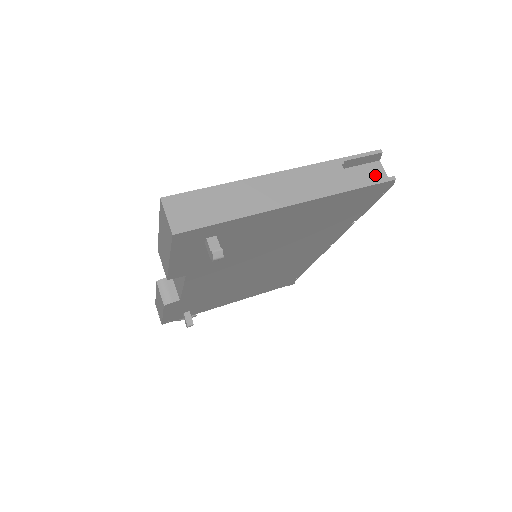
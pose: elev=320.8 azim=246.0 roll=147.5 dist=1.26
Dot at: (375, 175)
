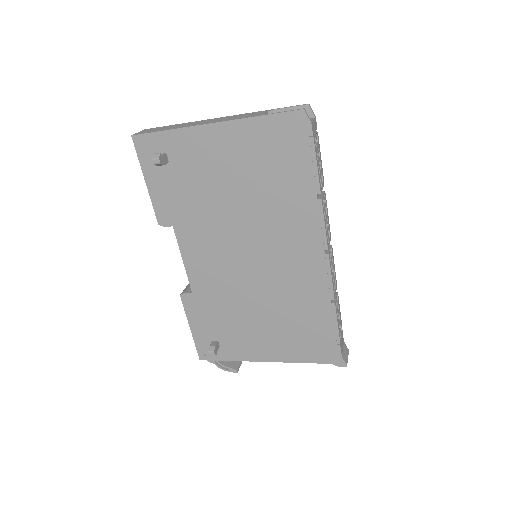
Dot at: occluded
